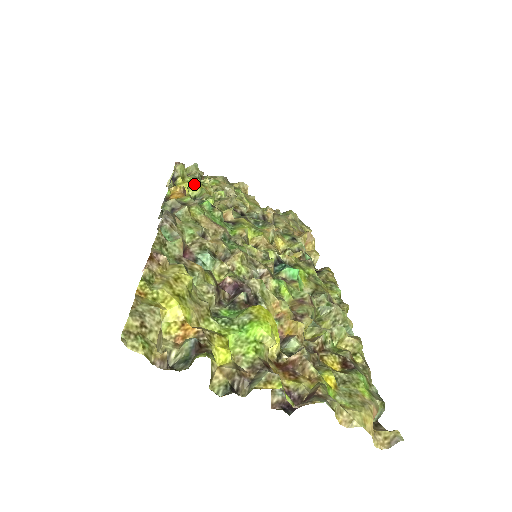
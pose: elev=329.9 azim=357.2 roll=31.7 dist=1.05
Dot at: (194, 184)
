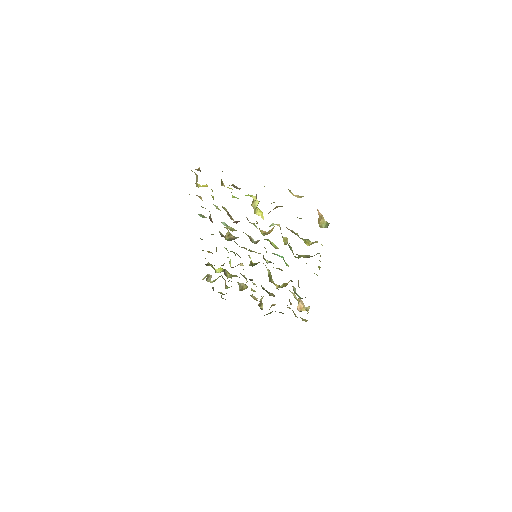
Dot at: (219, 268)
